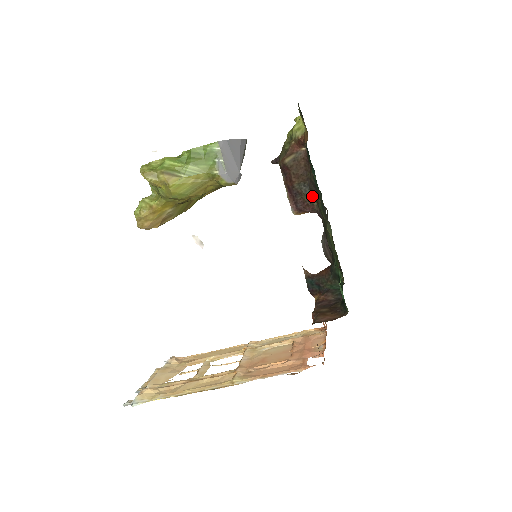
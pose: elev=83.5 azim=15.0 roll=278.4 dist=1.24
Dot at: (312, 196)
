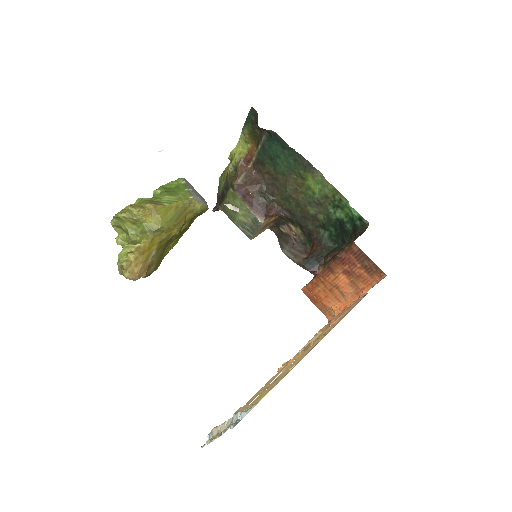
Dot at: (271, 198)
